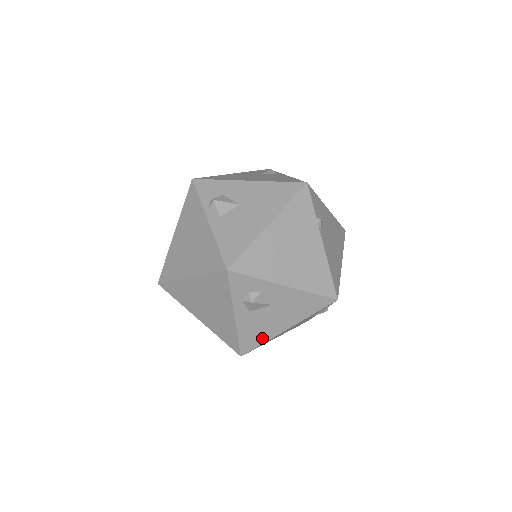
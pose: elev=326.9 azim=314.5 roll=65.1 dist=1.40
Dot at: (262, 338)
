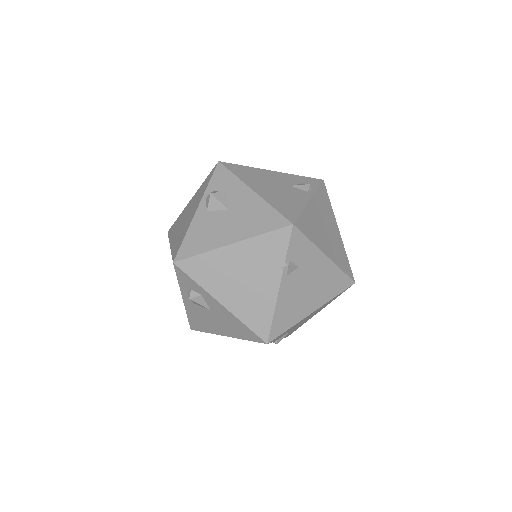
Dot at: (206, 328)
